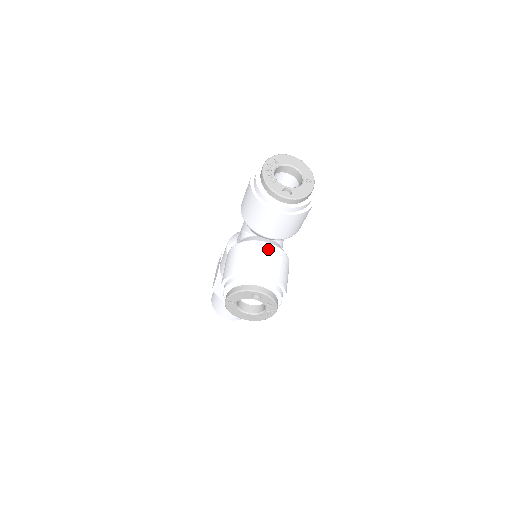
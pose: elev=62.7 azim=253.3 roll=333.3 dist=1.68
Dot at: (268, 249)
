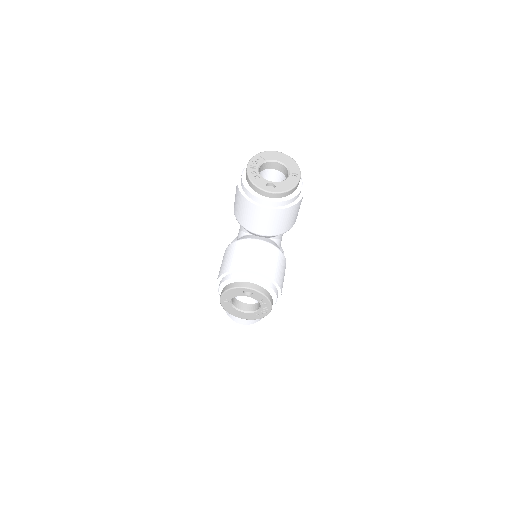
Dot at: (260, 246)
